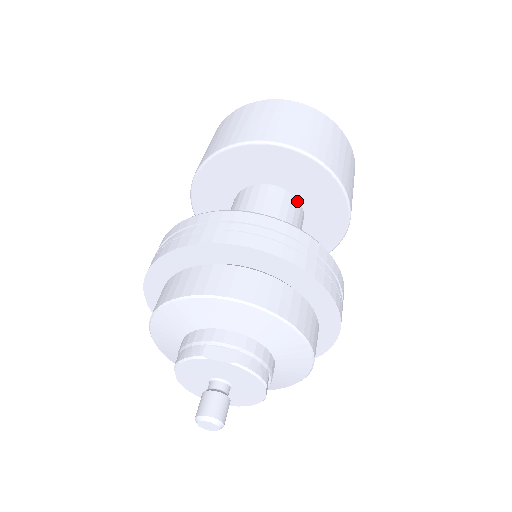
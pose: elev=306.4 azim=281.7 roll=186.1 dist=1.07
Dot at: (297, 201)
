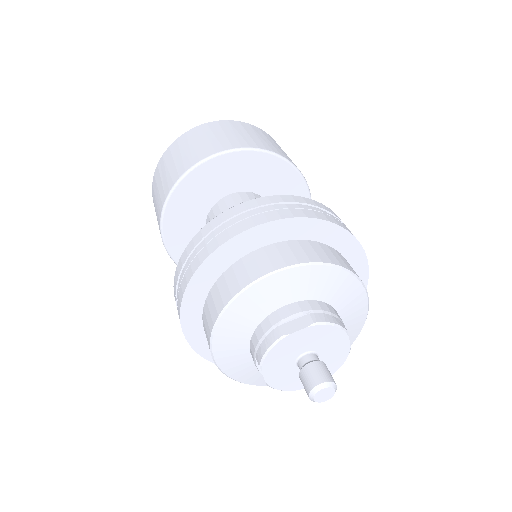
Dot at: (260, 196)
